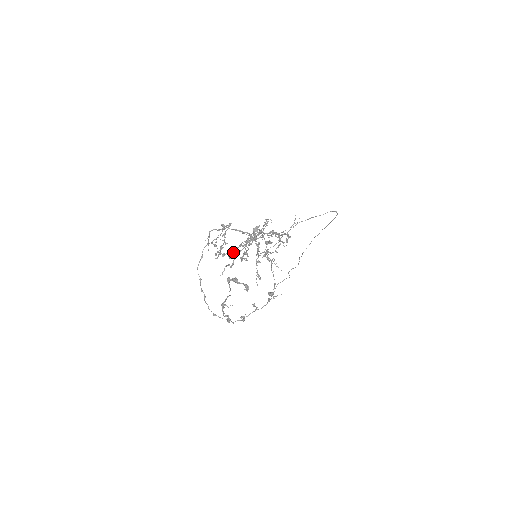
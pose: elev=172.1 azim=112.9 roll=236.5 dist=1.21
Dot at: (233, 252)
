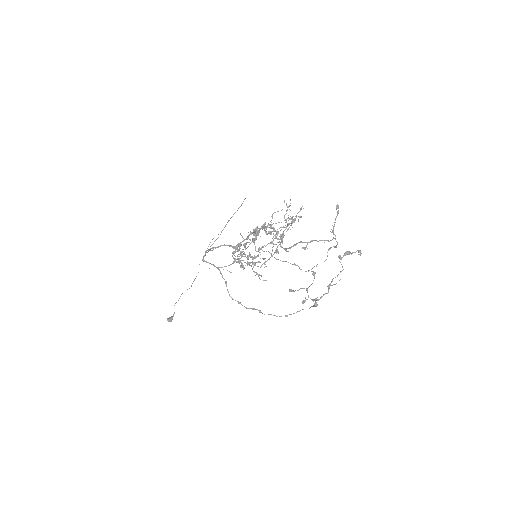
Dot at: (285, 249)
